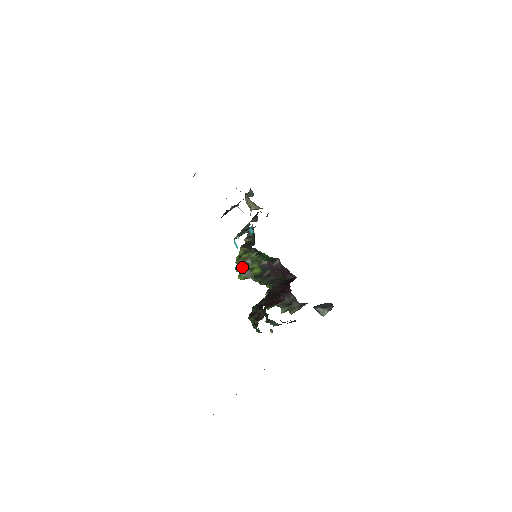
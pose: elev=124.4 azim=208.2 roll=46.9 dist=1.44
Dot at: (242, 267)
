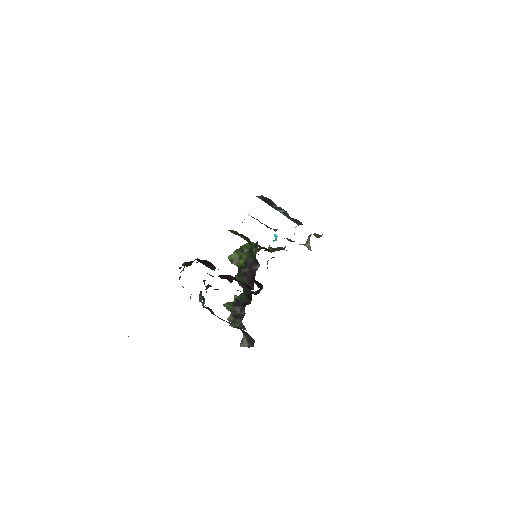
Dot at: (238, 250)
